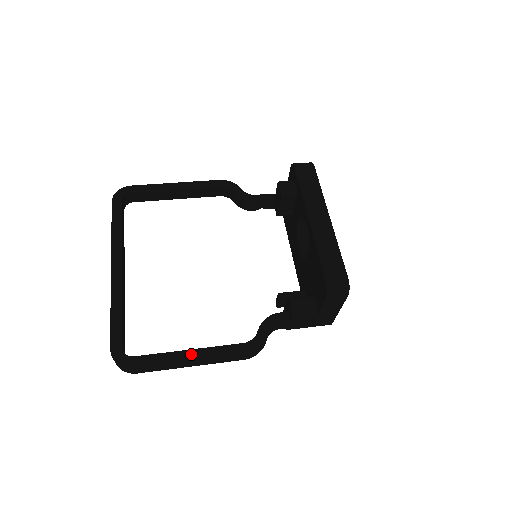
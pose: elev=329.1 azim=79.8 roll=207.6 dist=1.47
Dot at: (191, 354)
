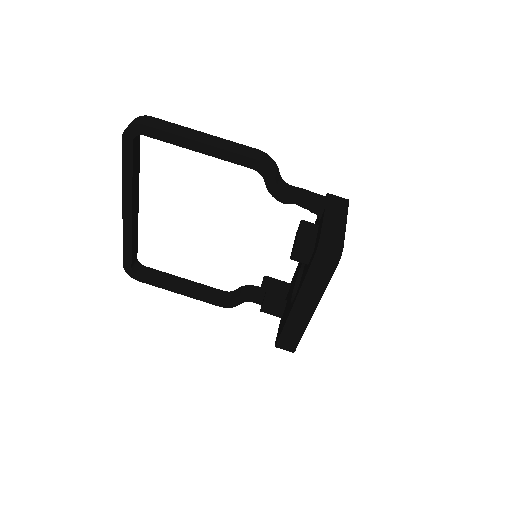
Dot at: (180, 291)
